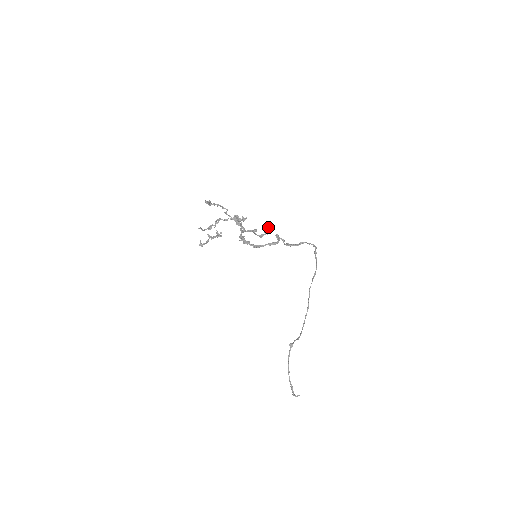
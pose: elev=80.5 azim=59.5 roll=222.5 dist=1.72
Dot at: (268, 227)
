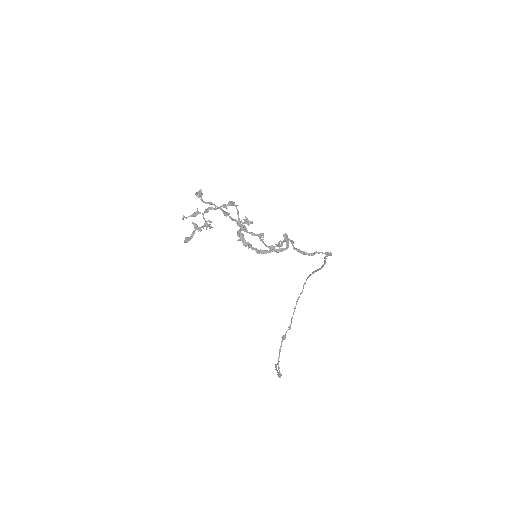
Dot at: (283, 242)
